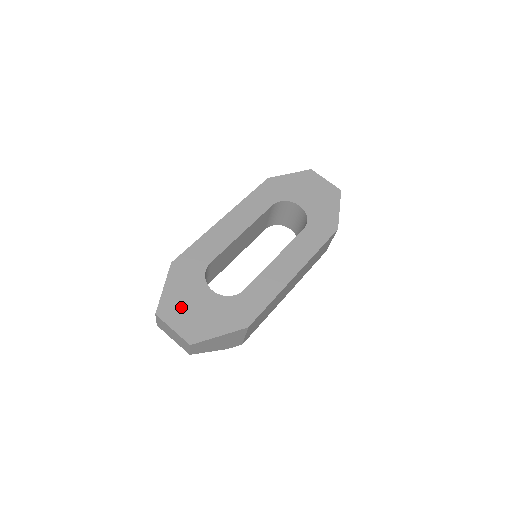
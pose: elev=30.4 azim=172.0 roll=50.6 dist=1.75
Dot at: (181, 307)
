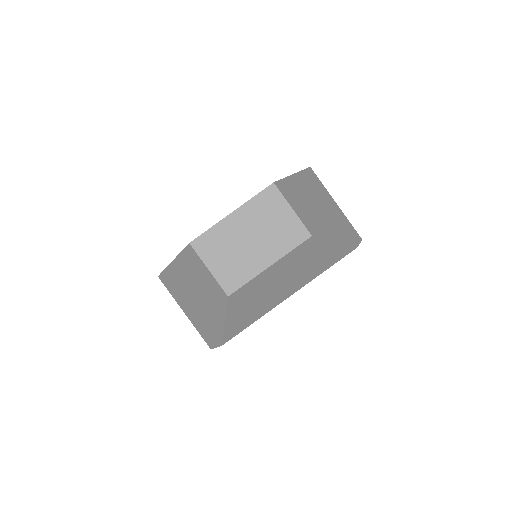
Dot at: occluded
